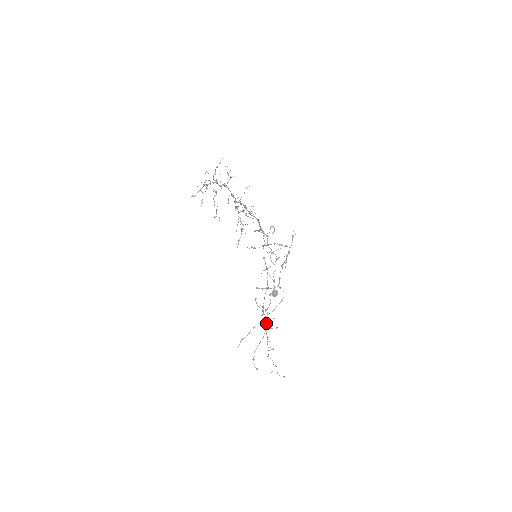
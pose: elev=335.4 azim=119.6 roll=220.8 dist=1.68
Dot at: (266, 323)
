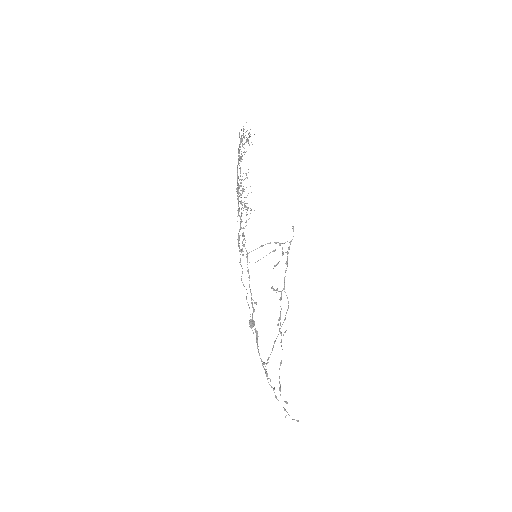
Dot at: occluded
